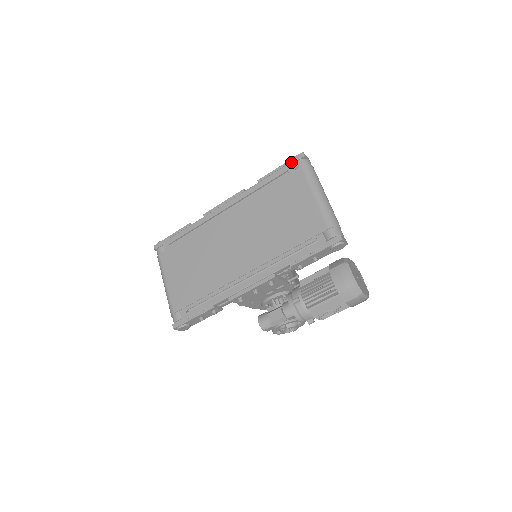
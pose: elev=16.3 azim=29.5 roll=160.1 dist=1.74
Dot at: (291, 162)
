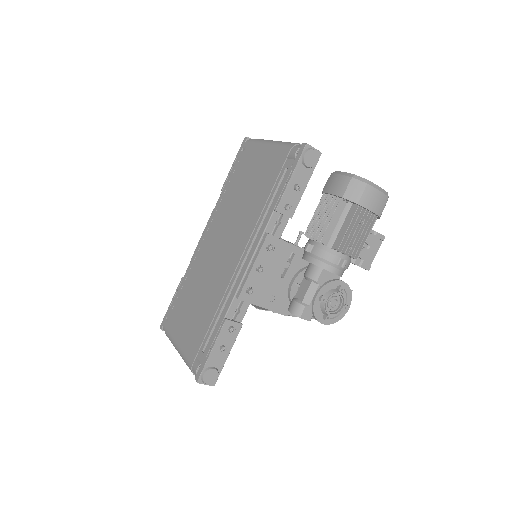
Dot at: (240, 151)
